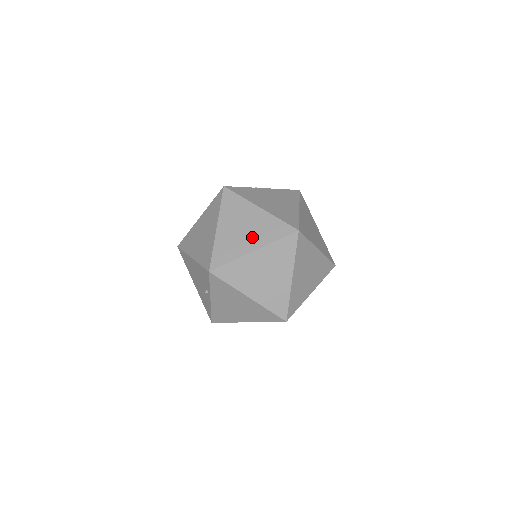
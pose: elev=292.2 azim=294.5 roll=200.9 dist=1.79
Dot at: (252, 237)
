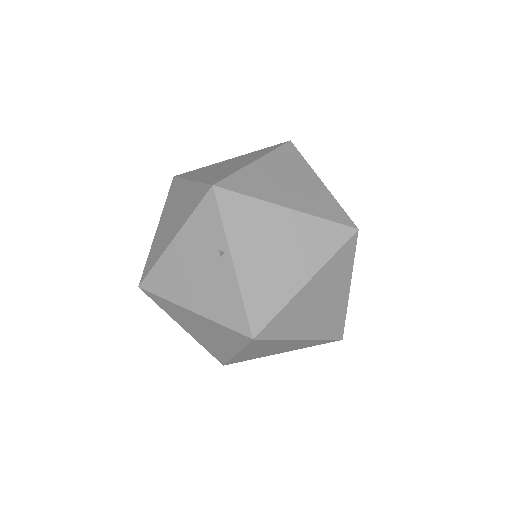
Dot at: (243, 161)
